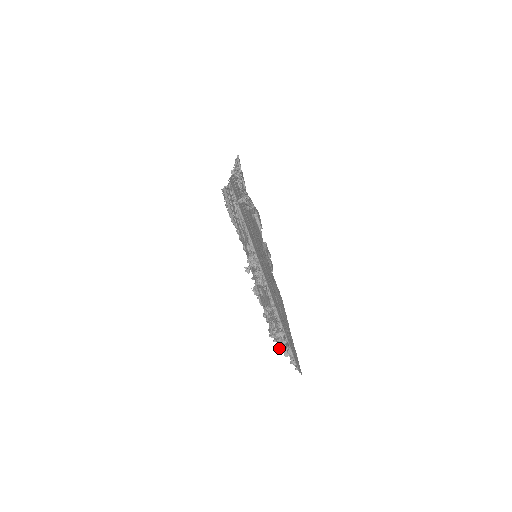
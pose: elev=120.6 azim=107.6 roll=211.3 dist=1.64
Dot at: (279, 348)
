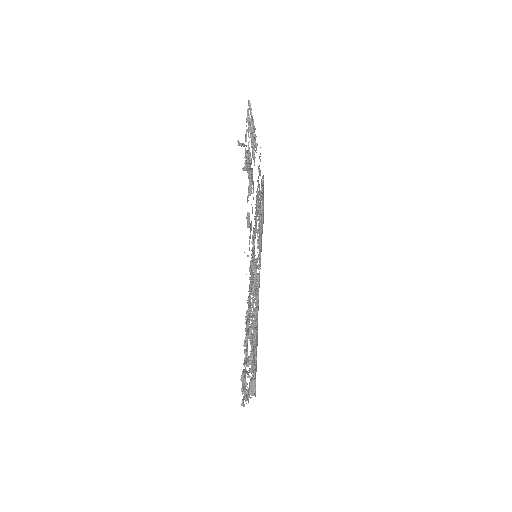
Dot at: occluded
